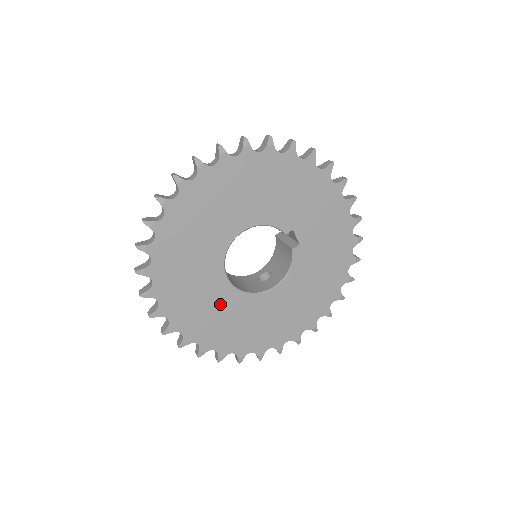
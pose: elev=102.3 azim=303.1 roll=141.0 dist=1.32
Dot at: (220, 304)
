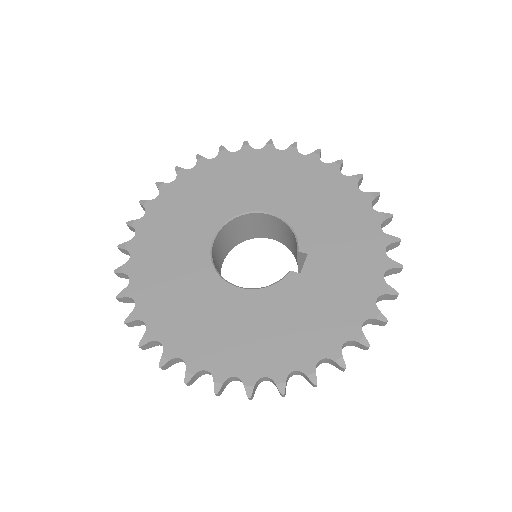
Dot at: (185, 247)
